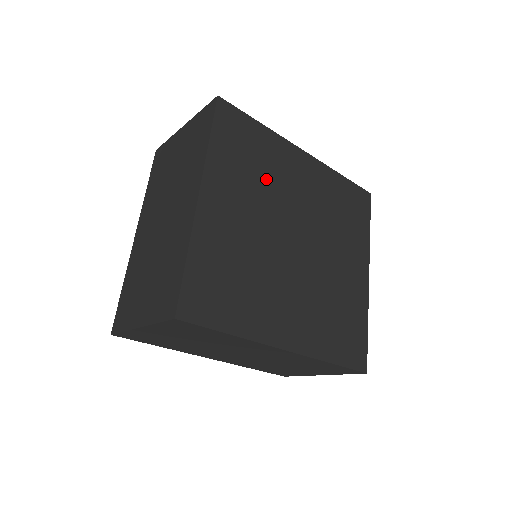
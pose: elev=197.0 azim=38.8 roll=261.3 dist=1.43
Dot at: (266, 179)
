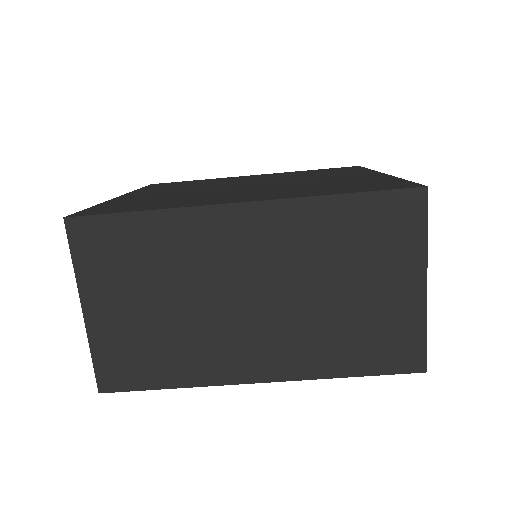
Dot at: (204, 184)
